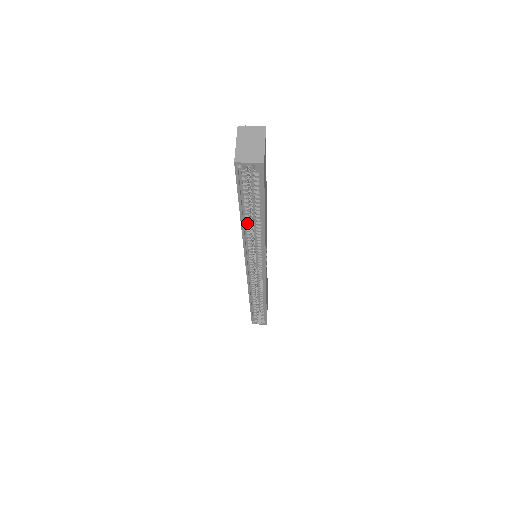
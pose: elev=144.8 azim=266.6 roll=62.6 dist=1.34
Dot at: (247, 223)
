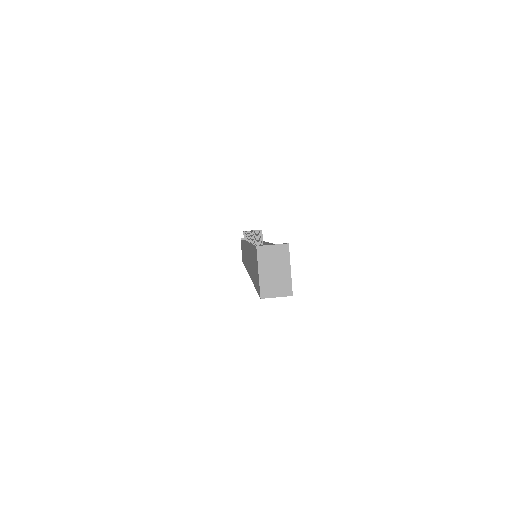
Dot at: occluded
